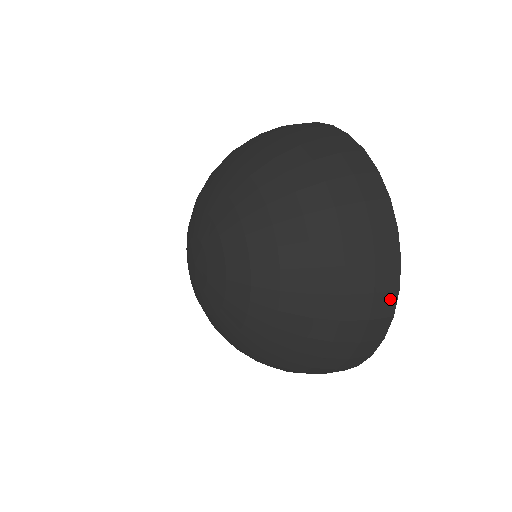
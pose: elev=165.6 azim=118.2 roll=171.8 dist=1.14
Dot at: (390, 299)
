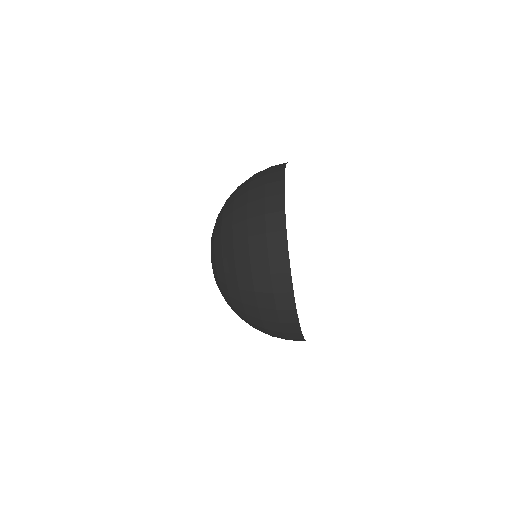
Dot at: (279, 200)
